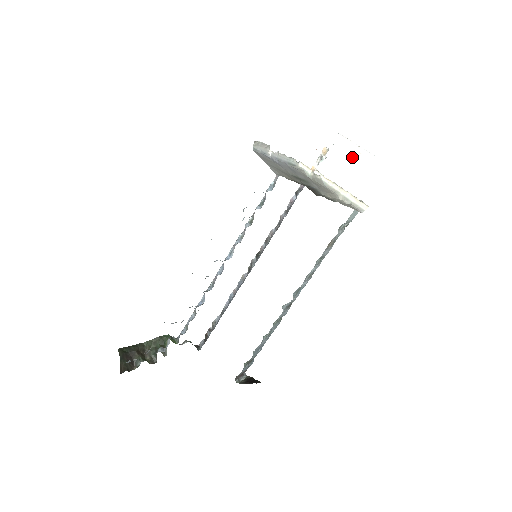
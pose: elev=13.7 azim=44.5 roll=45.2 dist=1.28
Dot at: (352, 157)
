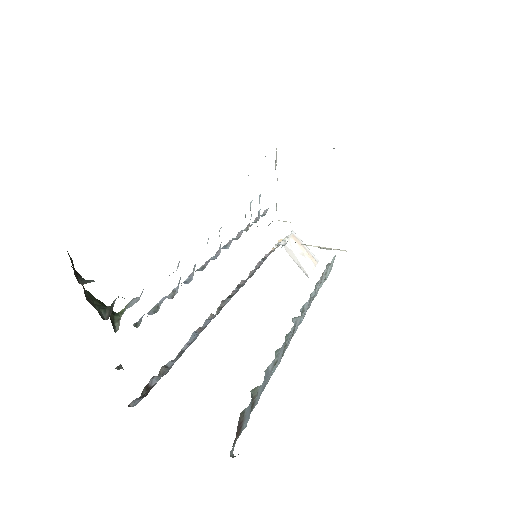
Dot at: (304, 250)
